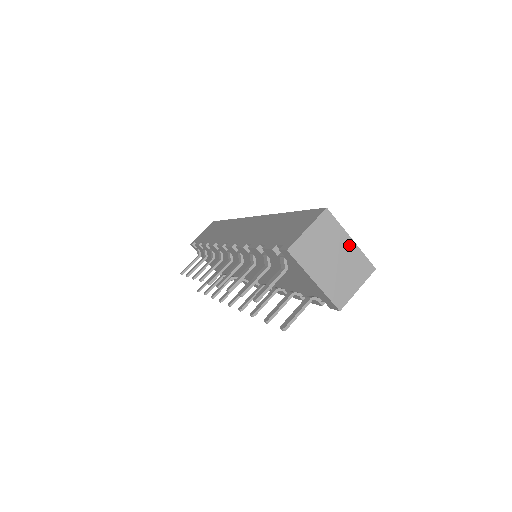
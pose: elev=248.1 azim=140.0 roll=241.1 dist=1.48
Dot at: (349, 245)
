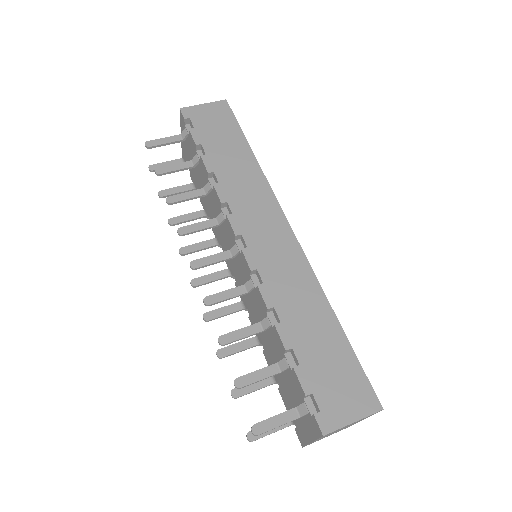
Dot at: occluded
